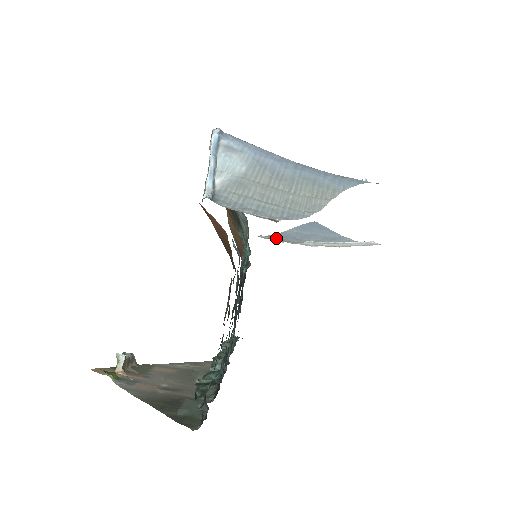
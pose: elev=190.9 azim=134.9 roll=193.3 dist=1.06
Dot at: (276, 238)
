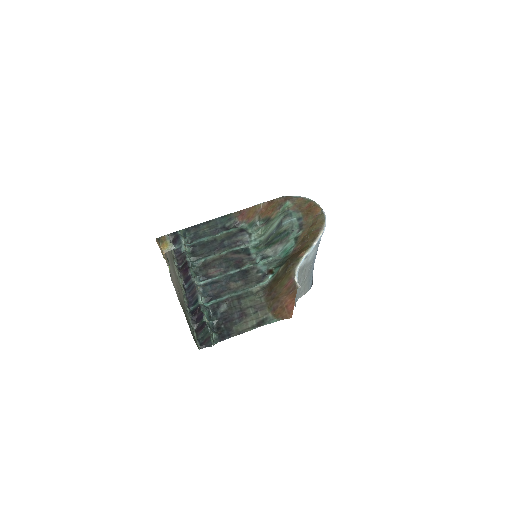
Dot at: occluded
